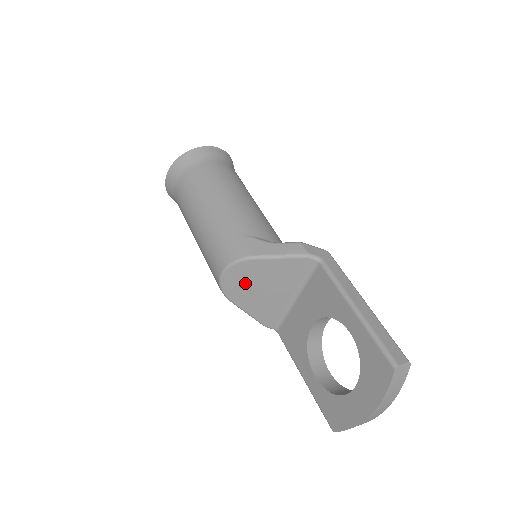
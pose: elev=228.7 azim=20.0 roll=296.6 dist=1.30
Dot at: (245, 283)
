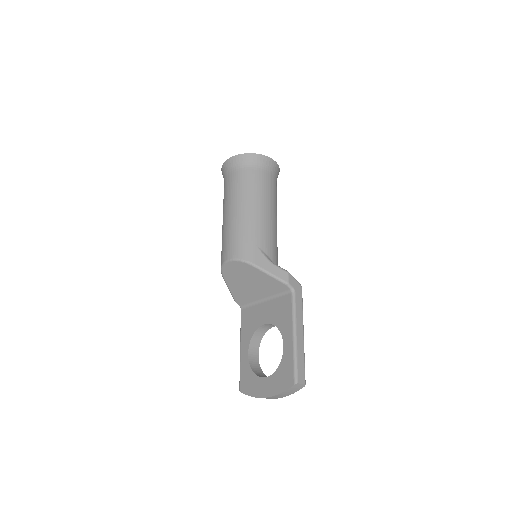
Dot at: (239, 274)
